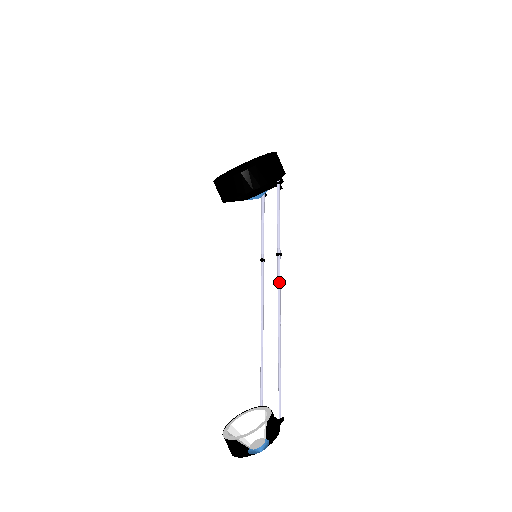
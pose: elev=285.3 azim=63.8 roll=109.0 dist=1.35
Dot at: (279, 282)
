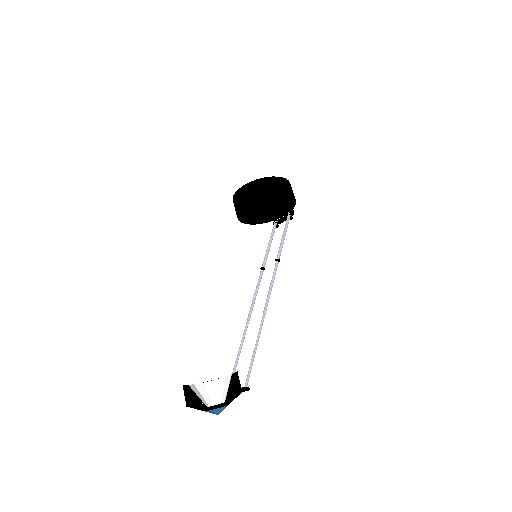
Dot at: (273, 281)
